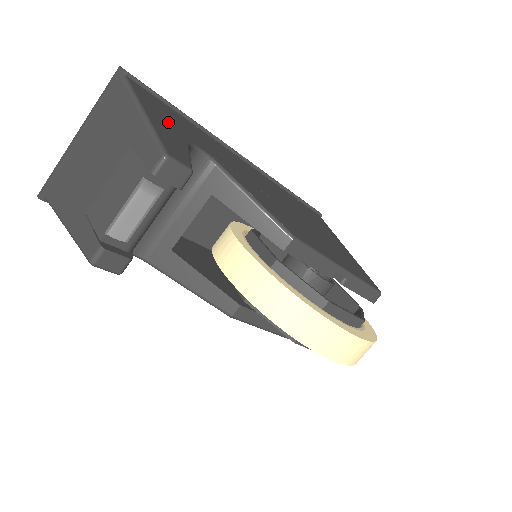
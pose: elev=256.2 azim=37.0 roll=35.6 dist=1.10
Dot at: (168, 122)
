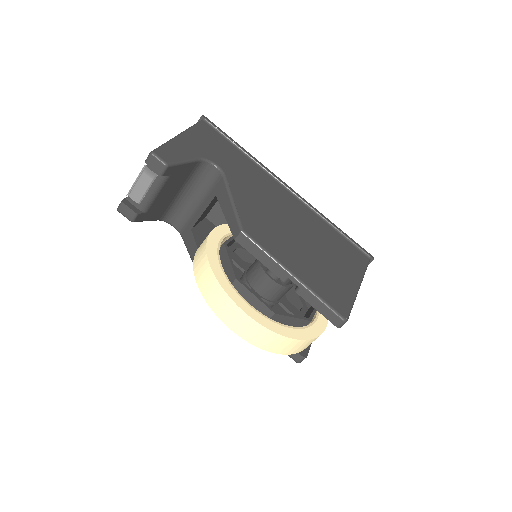
Dot at: (201, 145)
